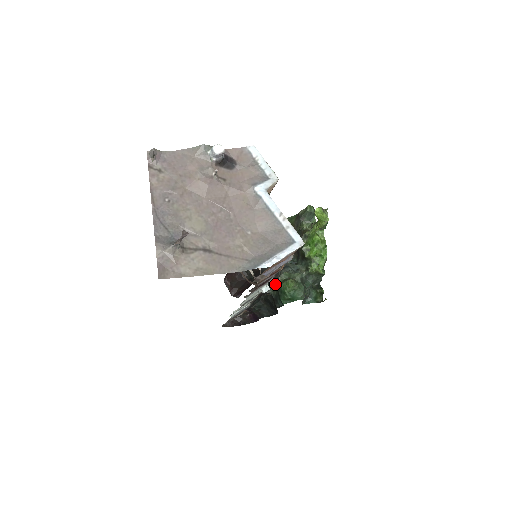
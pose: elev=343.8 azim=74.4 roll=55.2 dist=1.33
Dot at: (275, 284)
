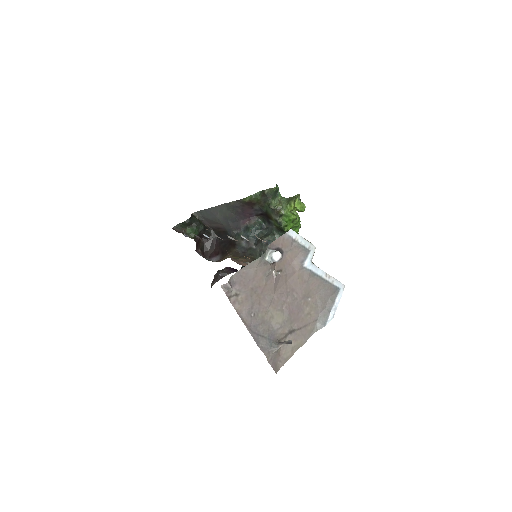
Dot at: occluded
